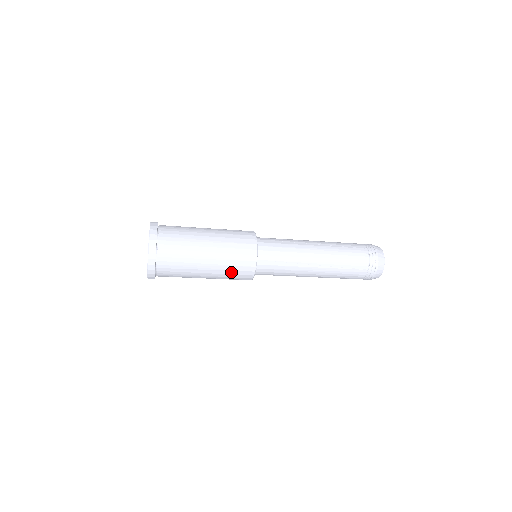
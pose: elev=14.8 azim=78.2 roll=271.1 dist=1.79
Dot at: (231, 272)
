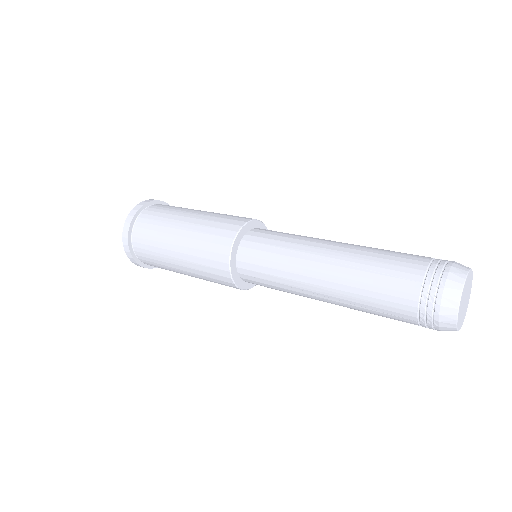
Dot at: (213, 281)
